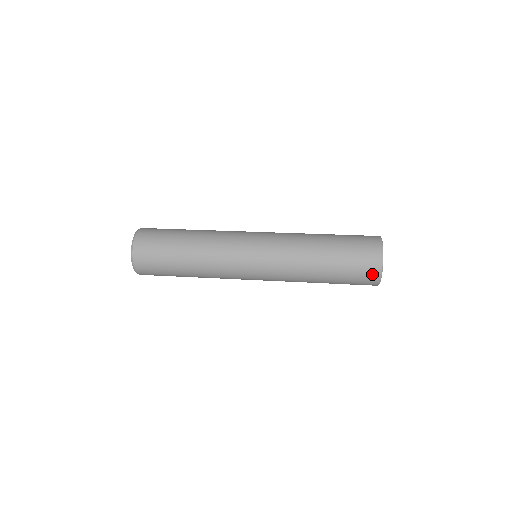
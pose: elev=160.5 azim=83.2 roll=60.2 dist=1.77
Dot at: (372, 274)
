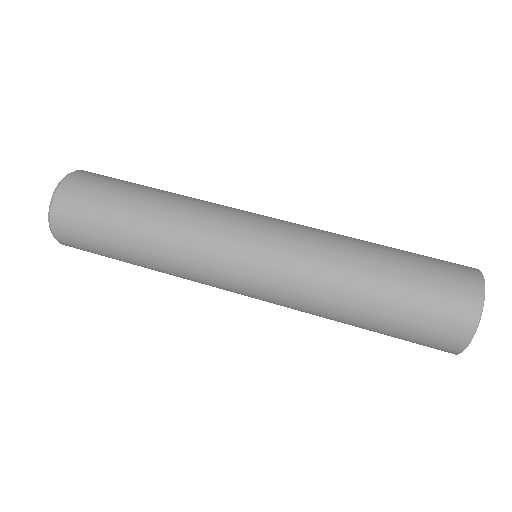
Dot at: (443, 349)
